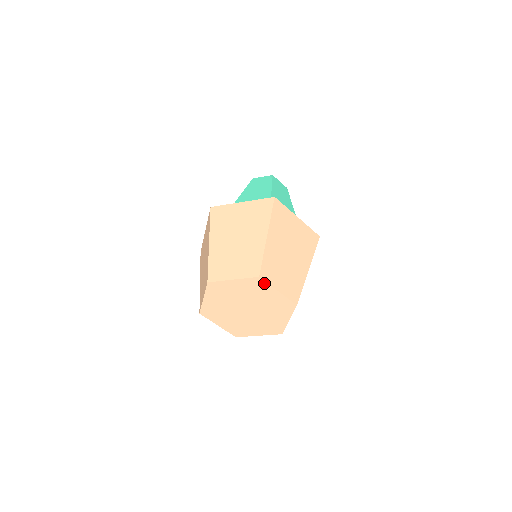
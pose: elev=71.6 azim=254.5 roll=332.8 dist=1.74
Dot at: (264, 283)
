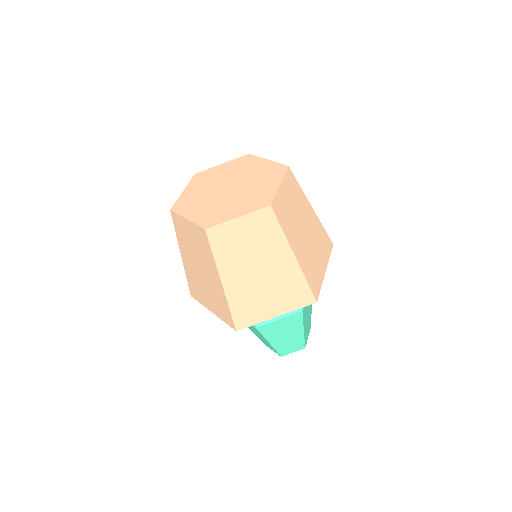
Dot at: (205, 172)
